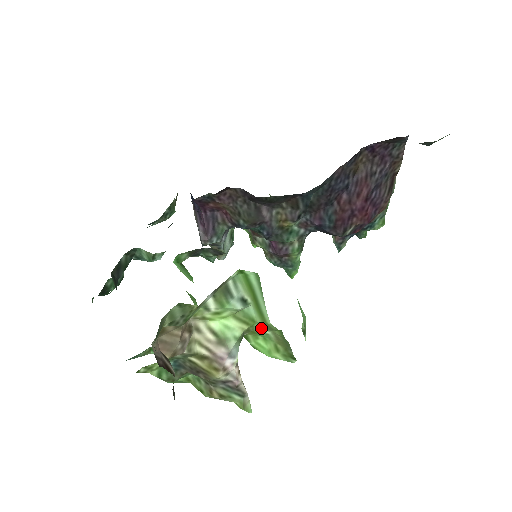
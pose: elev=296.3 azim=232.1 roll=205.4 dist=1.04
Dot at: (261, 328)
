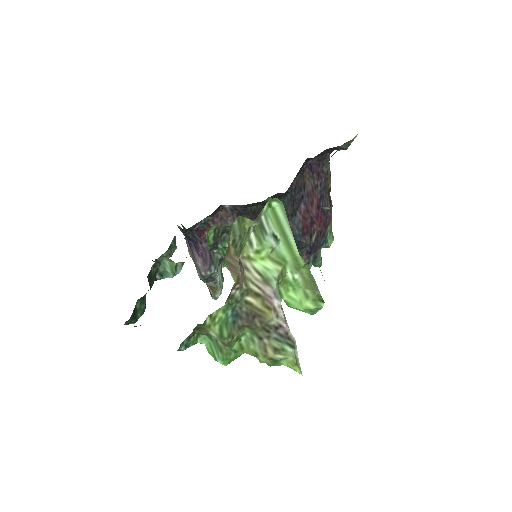
Dot at: (290, 271)
